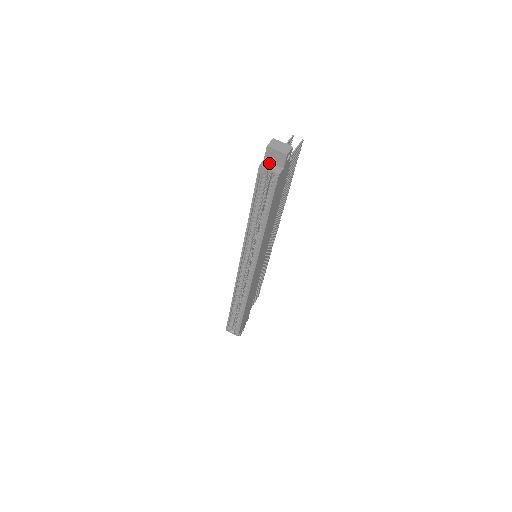
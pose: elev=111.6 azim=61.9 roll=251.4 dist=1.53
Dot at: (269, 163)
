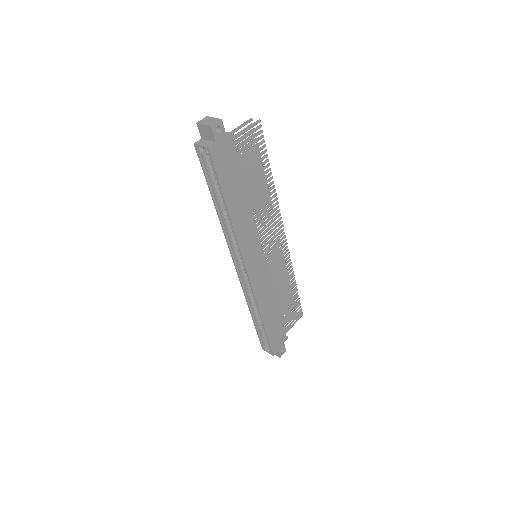
Dot at: (204, 140)
